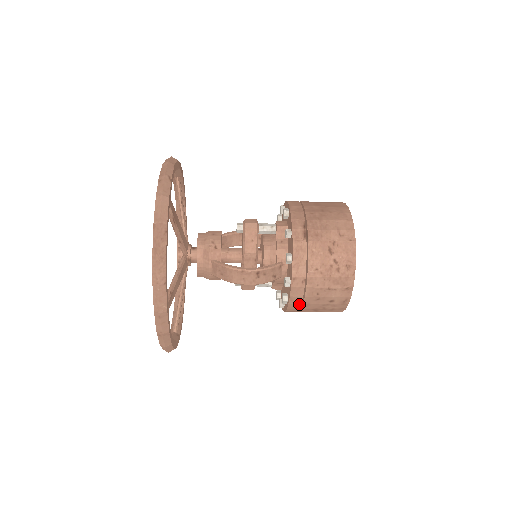
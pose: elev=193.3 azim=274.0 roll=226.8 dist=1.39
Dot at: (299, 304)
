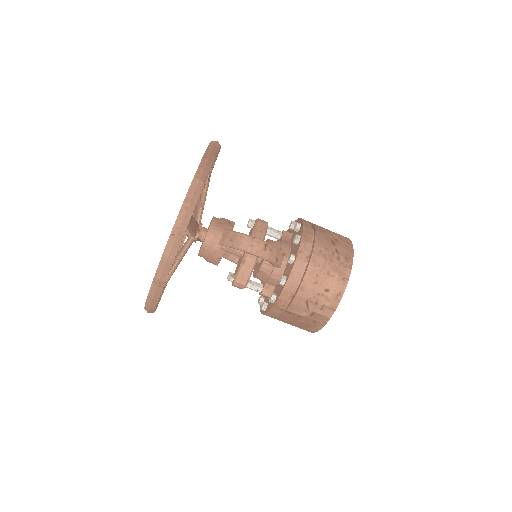
Dot at: (297, 284)
